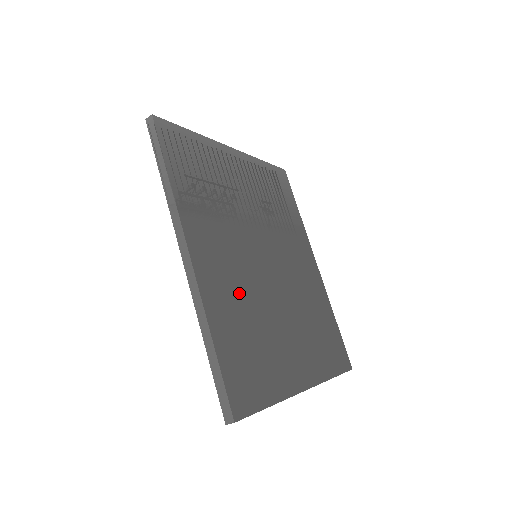
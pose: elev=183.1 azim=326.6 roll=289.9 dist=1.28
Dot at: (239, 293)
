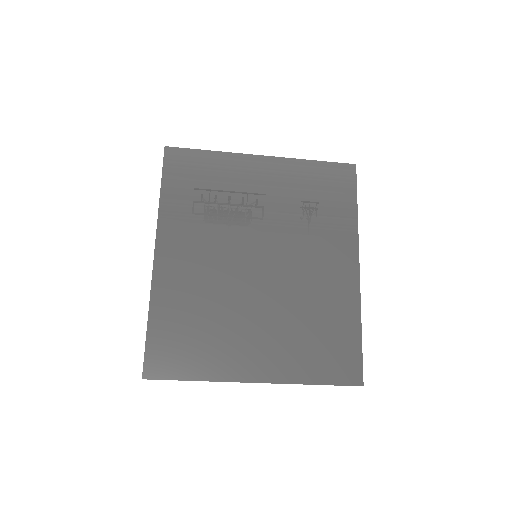
Dot at: (200, 287)
